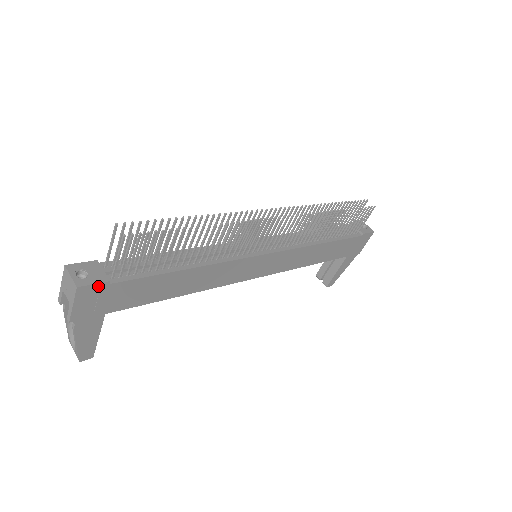
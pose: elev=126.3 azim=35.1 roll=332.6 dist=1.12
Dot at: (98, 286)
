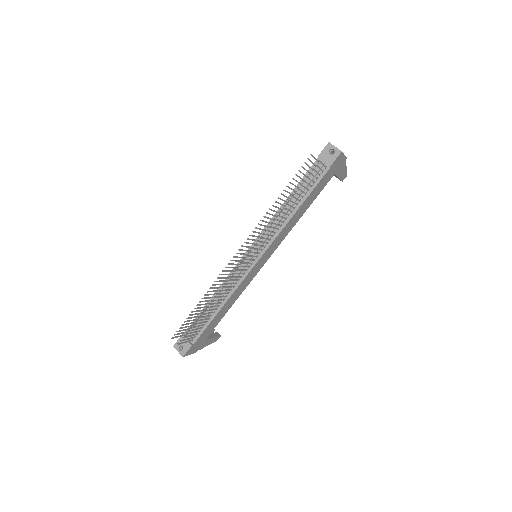
Dot at: (190, 349)
